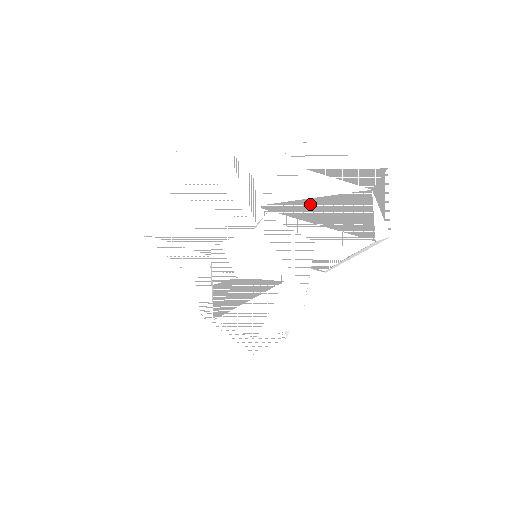
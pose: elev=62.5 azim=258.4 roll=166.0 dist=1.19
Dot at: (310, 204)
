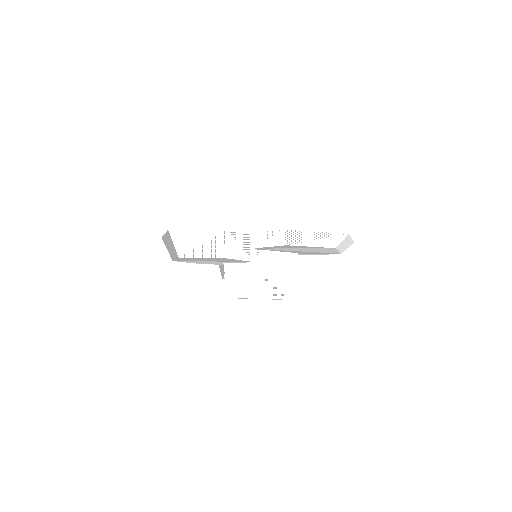
Dot at: (291, 249)
